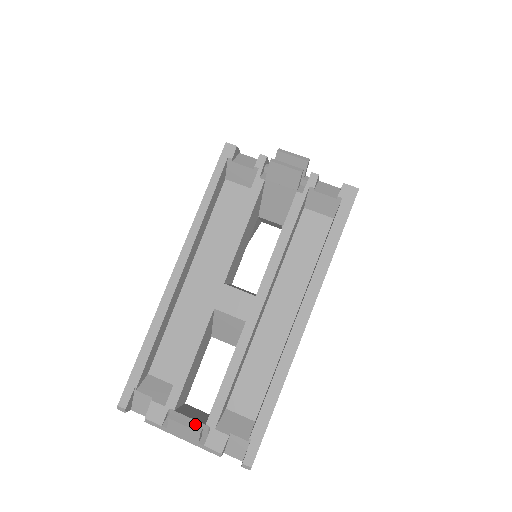
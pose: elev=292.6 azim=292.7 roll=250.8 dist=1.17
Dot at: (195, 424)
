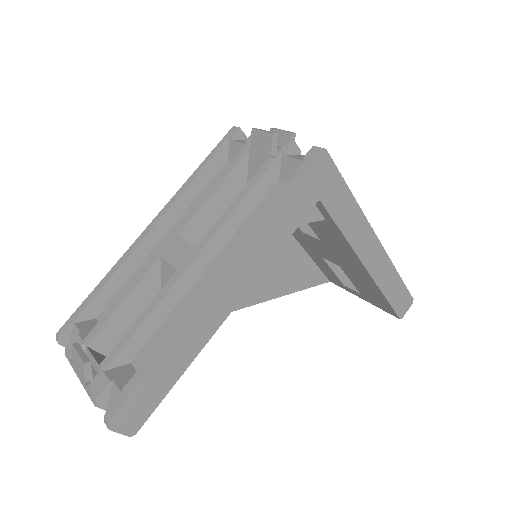
Dot at: occluded
